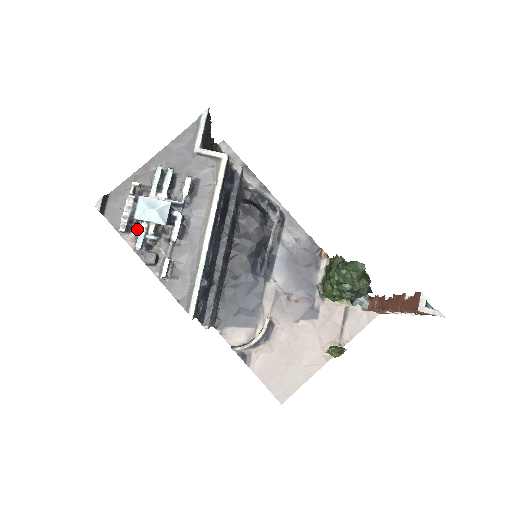
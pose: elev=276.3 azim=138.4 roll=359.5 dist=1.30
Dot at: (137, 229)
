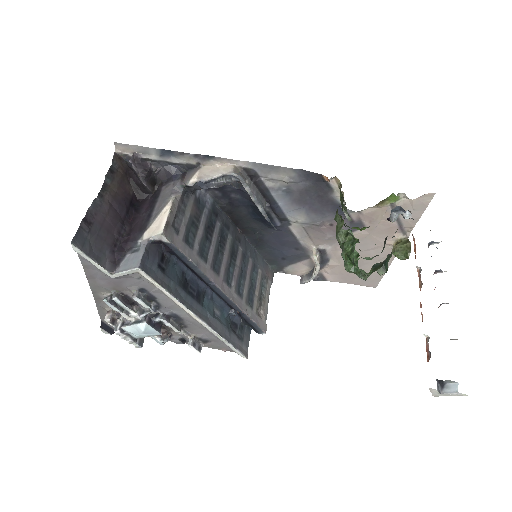
Dot at: occluded
